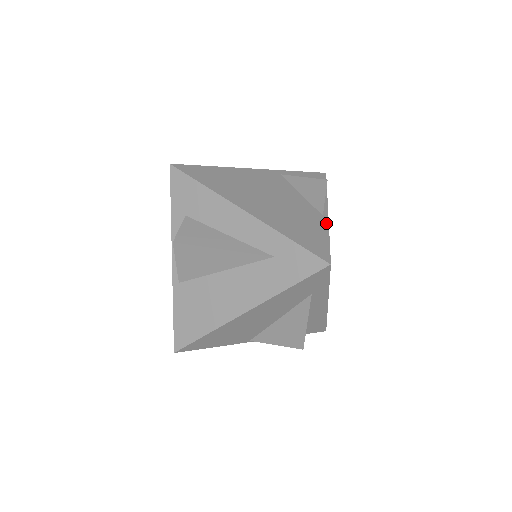
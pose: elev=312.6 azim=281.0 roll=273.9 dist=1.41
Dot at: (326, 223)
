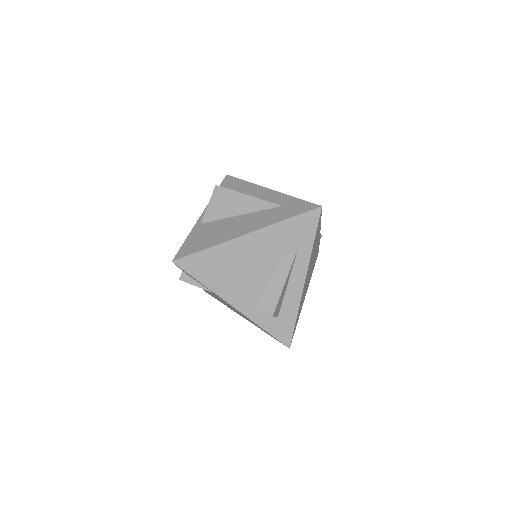
Dot at: occluded
